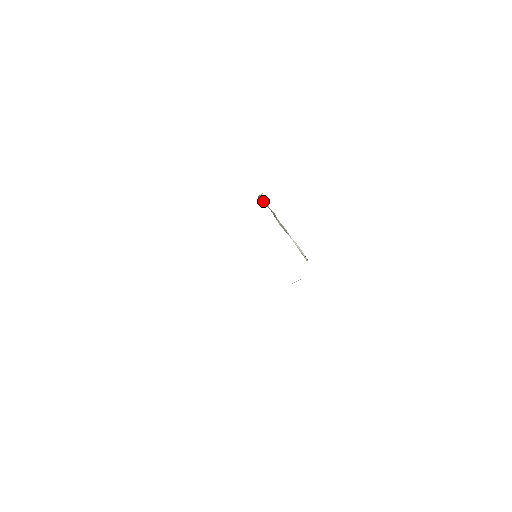
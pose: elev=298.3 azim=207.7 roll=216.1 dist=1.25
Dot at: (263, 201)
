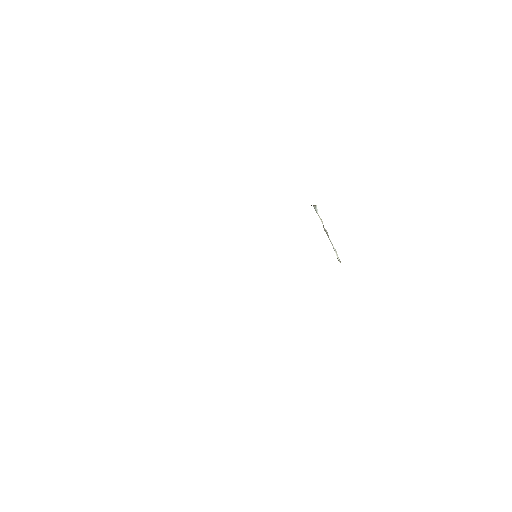
Dot at: (315, 210)
